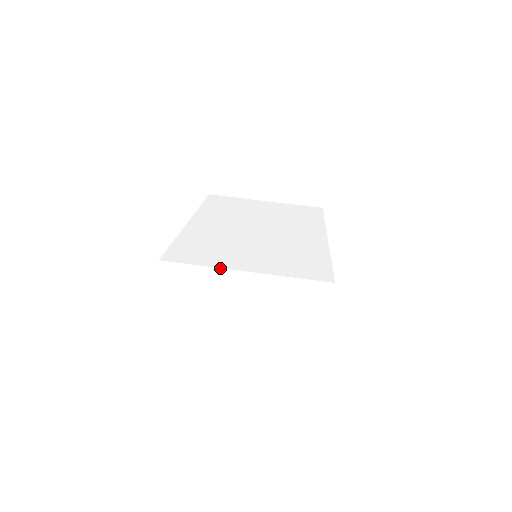
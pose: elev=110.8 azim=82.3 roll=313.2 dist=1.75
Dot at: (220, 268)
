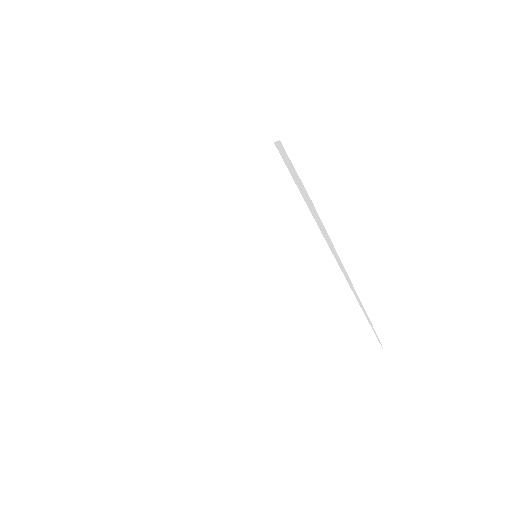
Dot at: occluded
